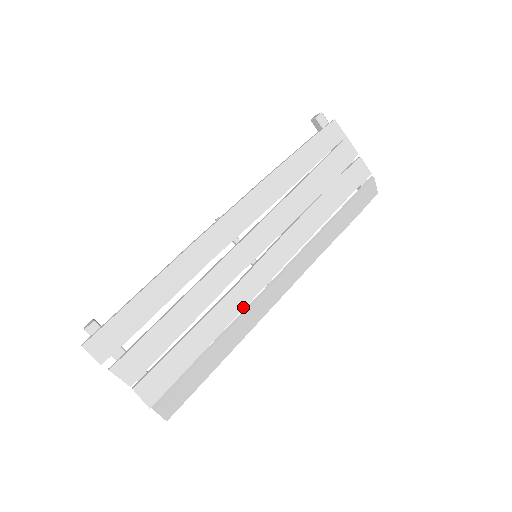
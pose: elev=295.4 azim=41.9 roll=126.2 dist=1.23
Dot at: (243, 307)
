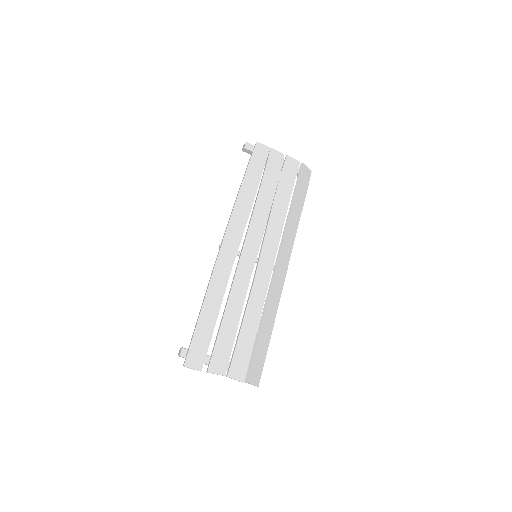
Dot at: (266, 292)
